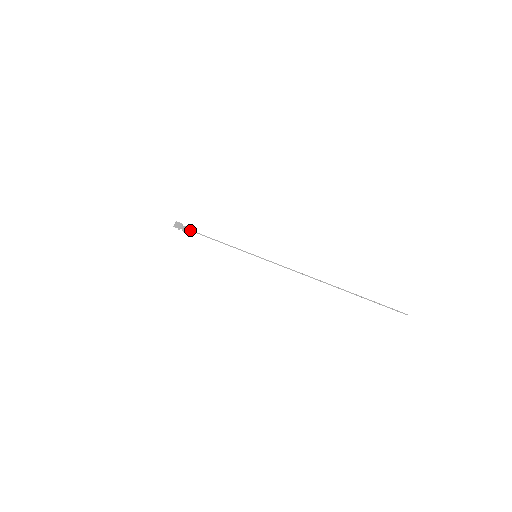
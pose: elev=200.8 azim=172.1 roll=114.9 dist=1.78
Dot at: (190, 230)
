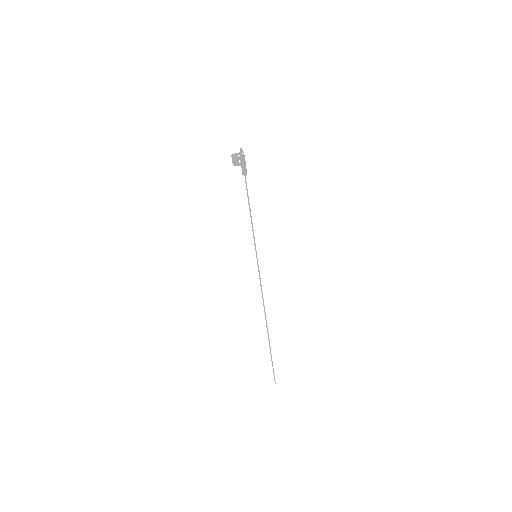
Dot at: (243, 173)
